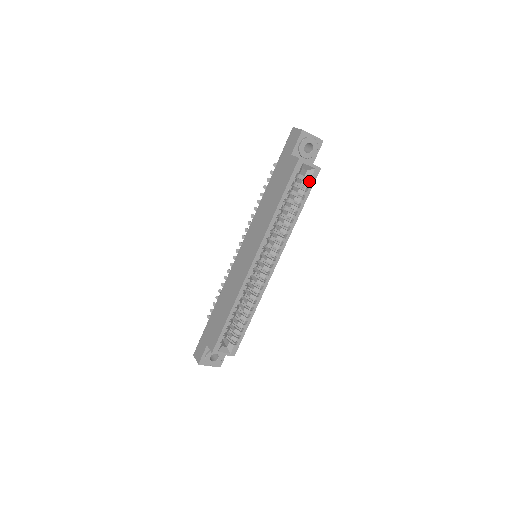
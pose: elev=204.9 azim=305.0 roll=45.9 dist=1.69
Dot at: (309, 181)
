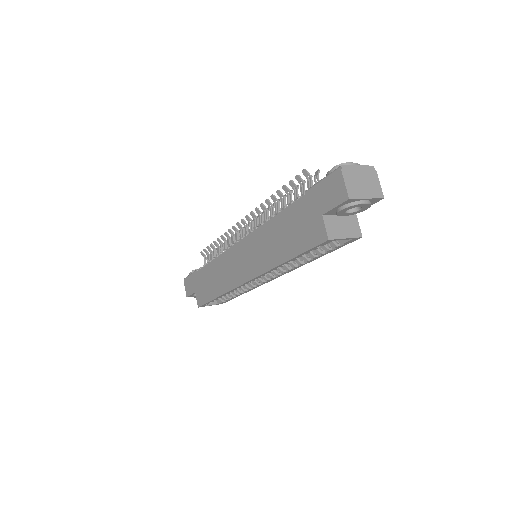
Dot at: (340, 242)
